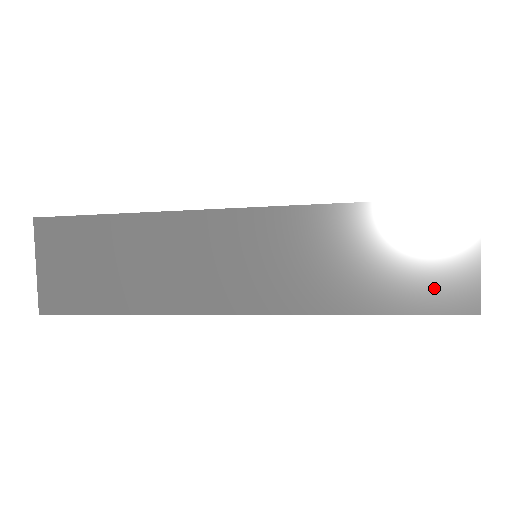
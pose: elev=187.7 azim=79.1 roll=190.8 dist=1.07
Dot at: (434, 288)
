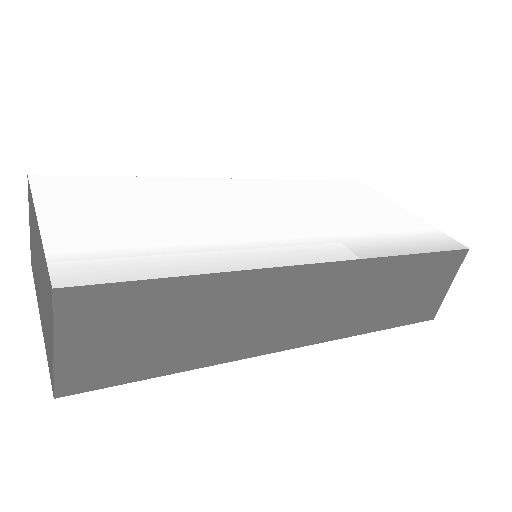
Dot at: (420, 308)
